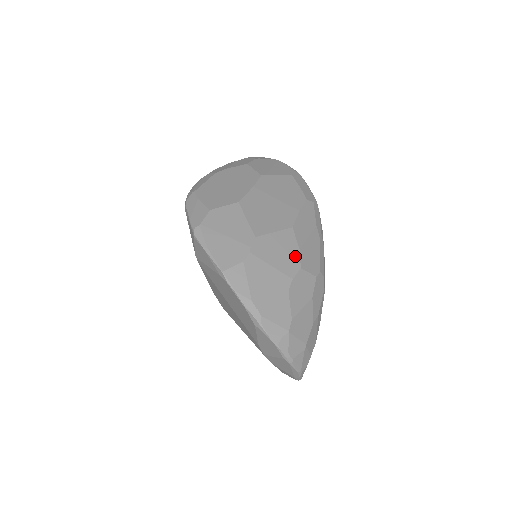
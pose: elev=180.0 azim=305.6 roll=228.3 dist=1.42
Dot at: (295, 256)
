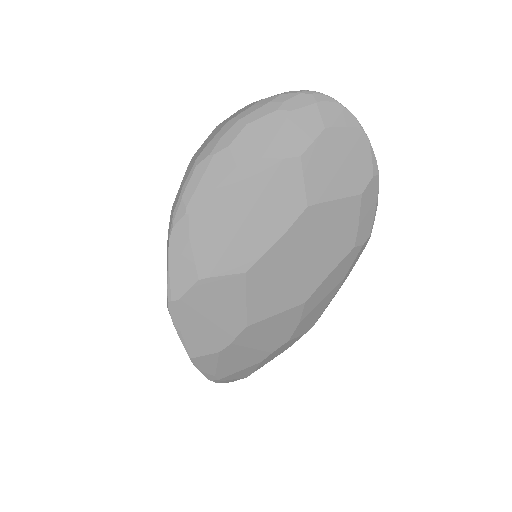
Dot at: (289, 332)
